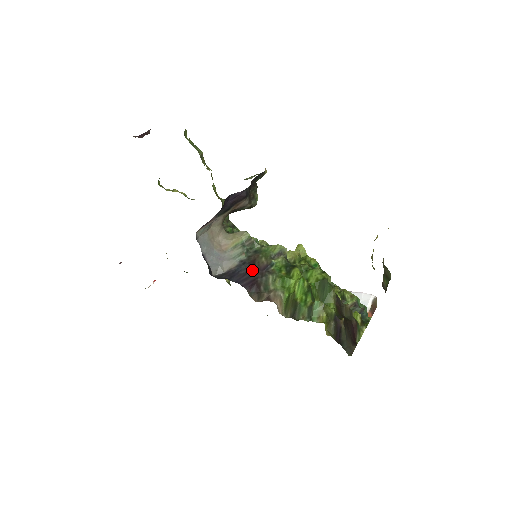
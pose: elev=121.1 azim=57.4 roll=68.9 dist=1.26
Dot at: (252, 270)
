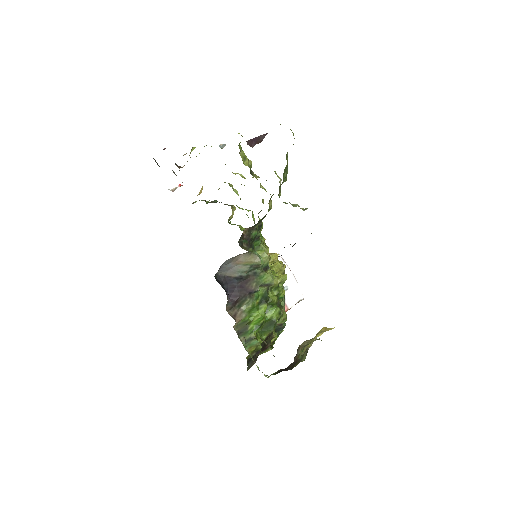
Dot at: (242, 287)
